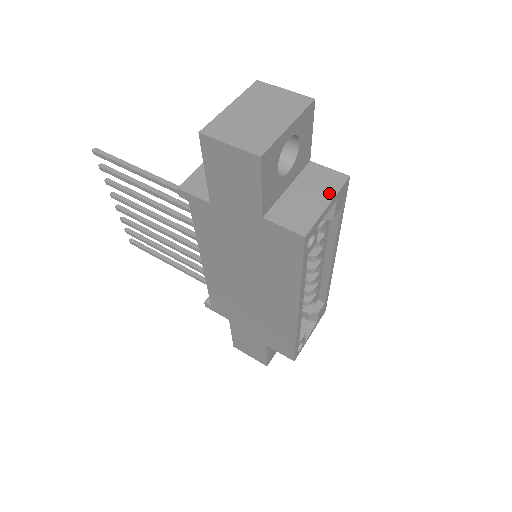
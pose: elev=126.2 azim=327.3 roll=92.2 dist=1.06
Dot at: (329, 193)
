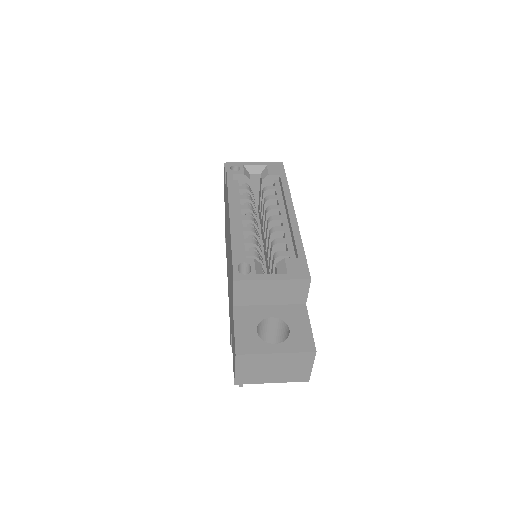
Dot at: occluded
